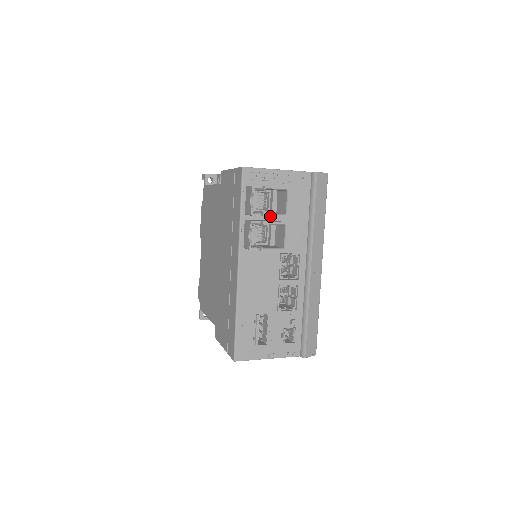
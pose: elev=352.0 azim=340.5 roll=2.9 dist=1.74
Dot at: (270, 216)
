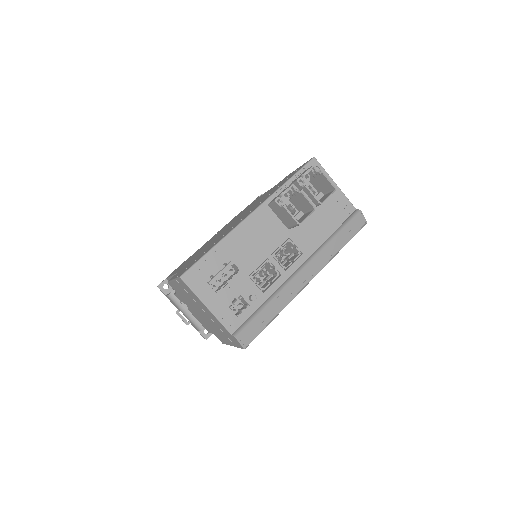
Dot at: (310, 191)
